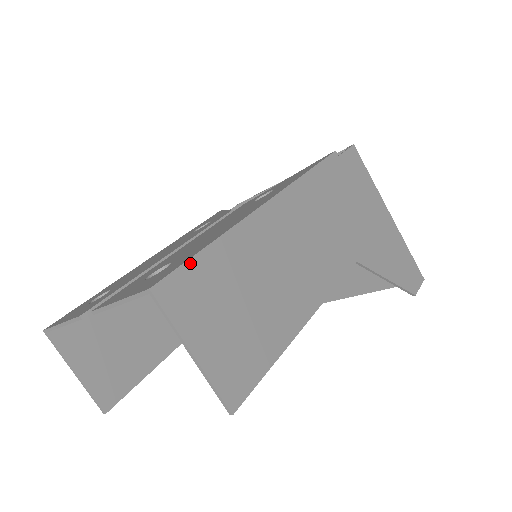
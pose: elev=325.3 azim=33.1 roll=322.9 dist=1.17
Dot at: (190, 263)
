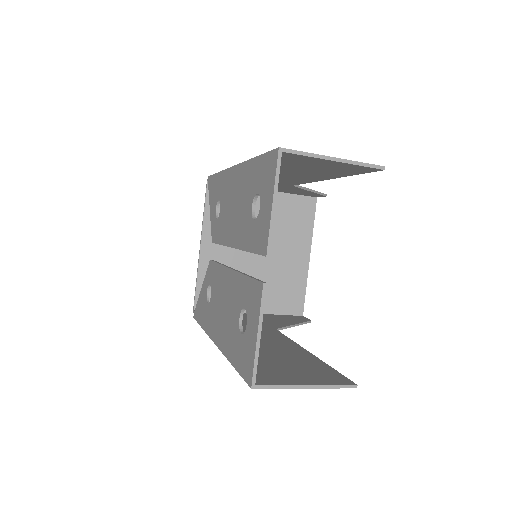
Dot at: (266, 154)
